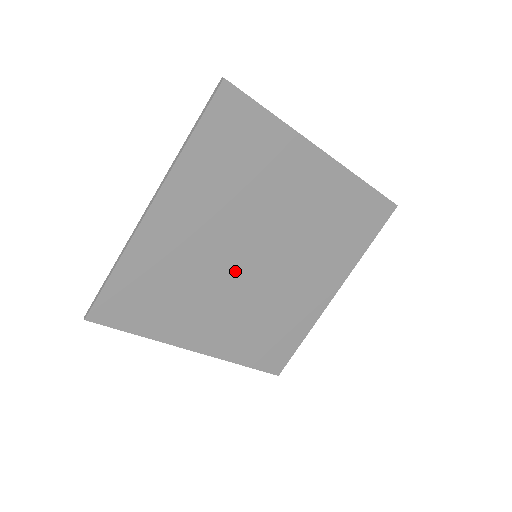
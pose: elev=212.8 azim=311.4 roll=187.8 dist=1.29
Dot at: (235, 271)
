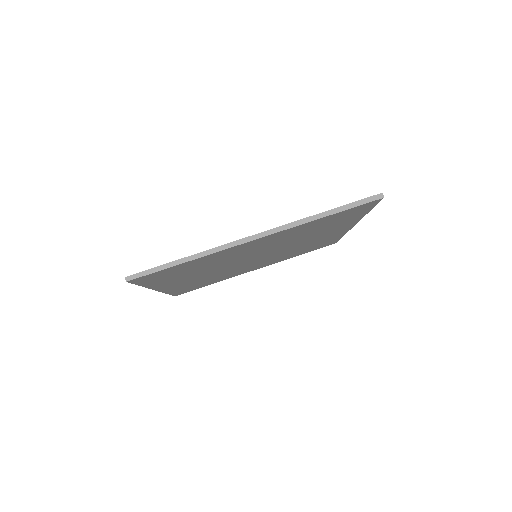
Dot at: (238, 262)
